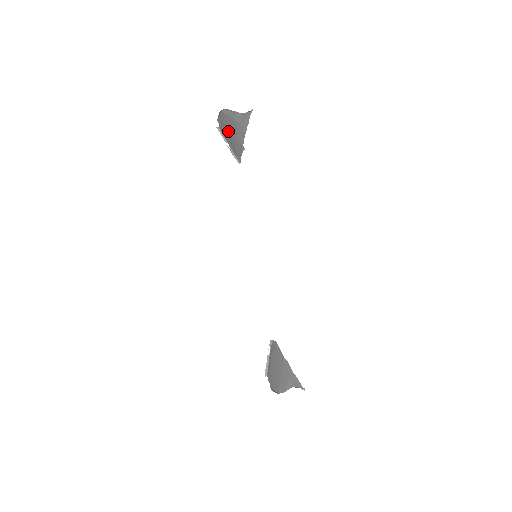
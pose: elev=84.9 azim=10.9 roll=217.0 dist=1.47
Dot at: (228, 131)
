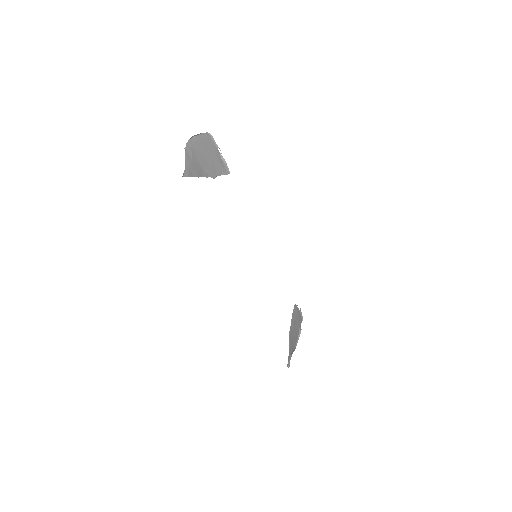
Dot at: (206, 151)
